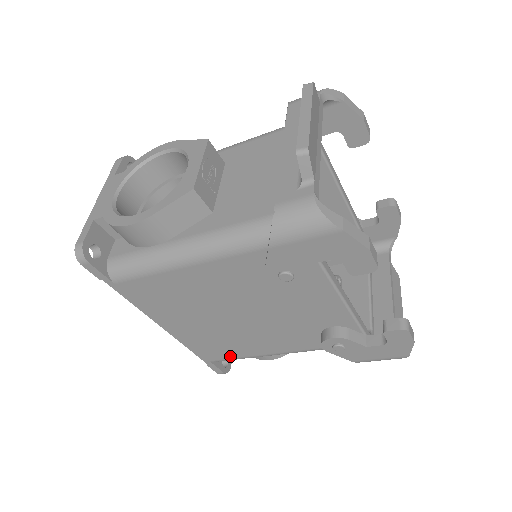
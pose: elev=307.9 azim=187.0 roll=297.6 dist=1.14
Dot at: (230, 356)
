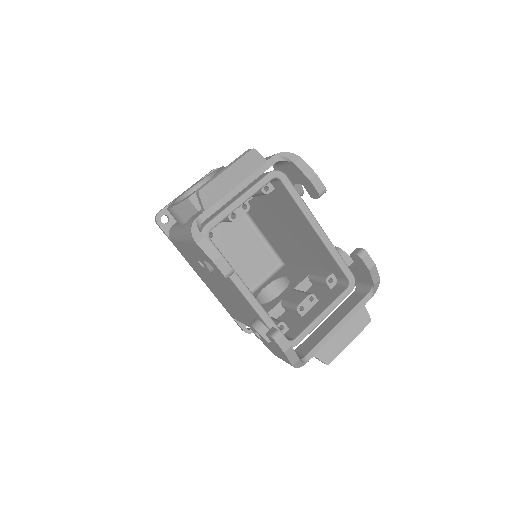
Dot at: (237, 318)
